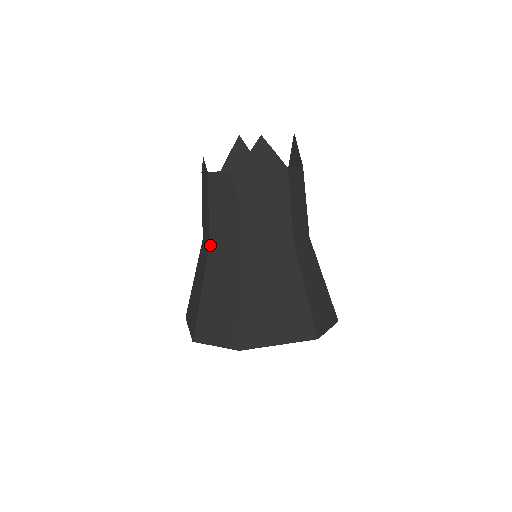
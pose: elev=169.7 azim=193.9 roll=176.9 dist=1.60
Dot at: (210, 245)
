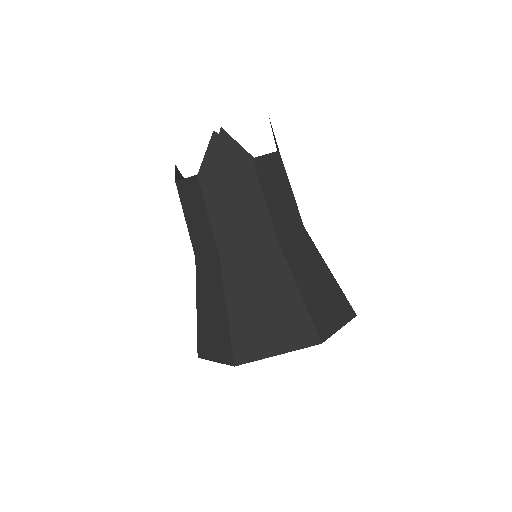
Dot at: (195, 257)
